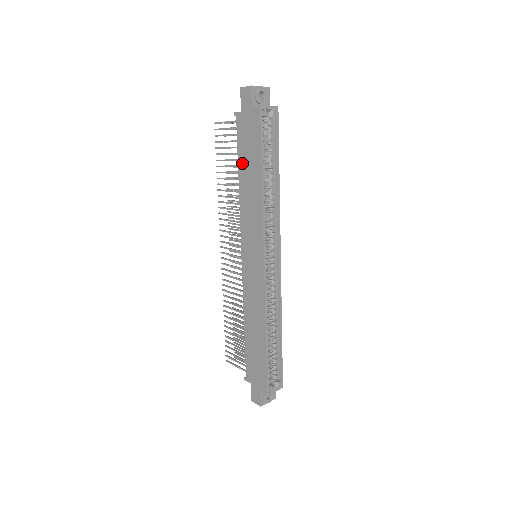
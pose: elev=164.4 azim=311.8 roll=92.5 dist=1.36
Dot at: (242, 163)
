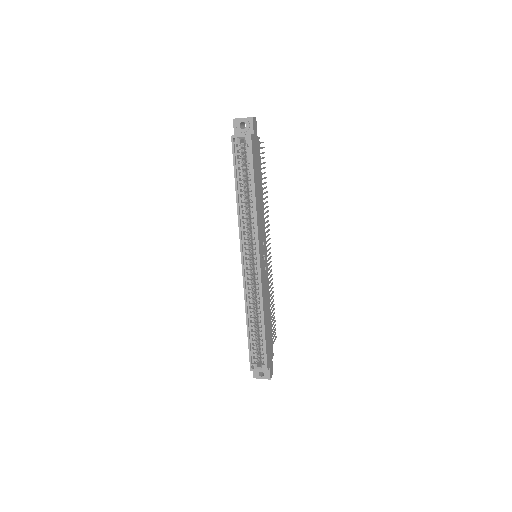
Dot at: occluded
